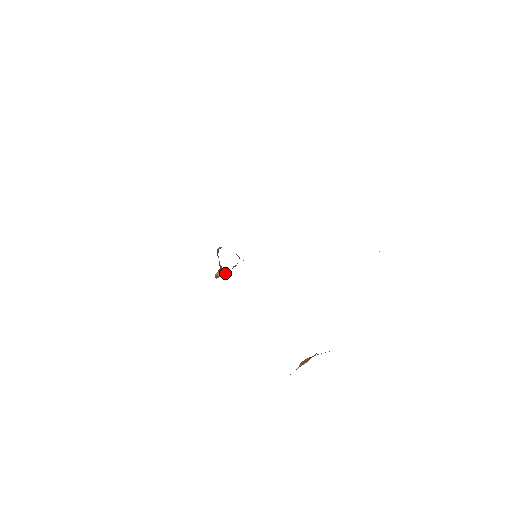
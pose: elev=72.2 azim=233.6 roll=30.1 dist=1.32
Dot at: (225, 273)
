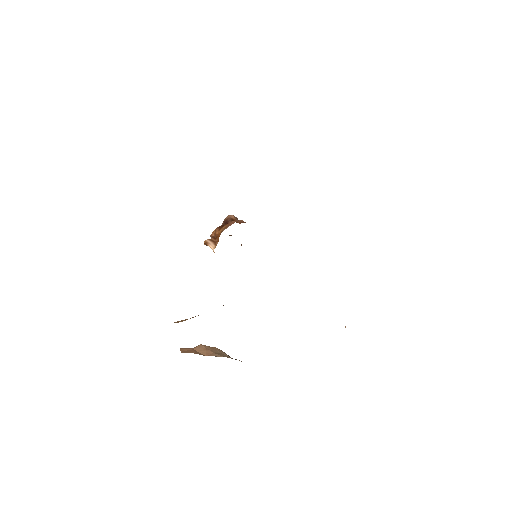
Dot at: occluded
